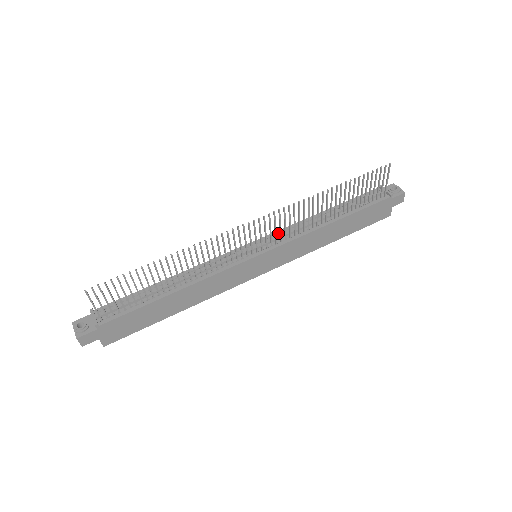
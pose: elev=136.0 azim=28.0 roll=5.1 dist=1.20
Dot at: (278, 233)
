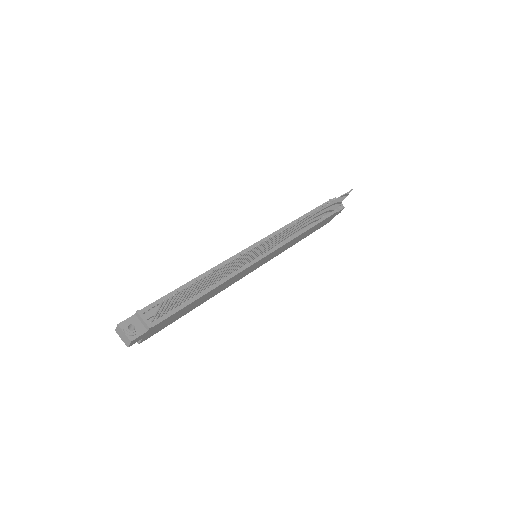
Dot at: occluded
